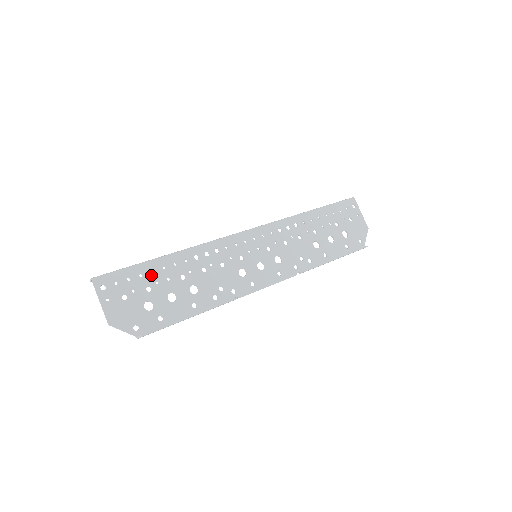
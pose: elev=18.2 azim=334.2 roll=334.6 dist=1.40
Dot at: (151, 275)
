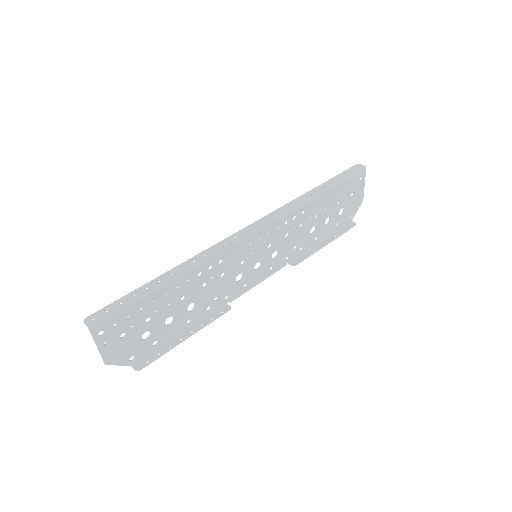
Dot at: (152, 306)
